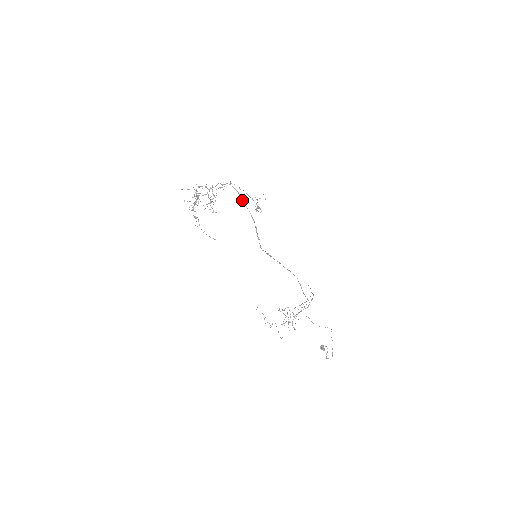
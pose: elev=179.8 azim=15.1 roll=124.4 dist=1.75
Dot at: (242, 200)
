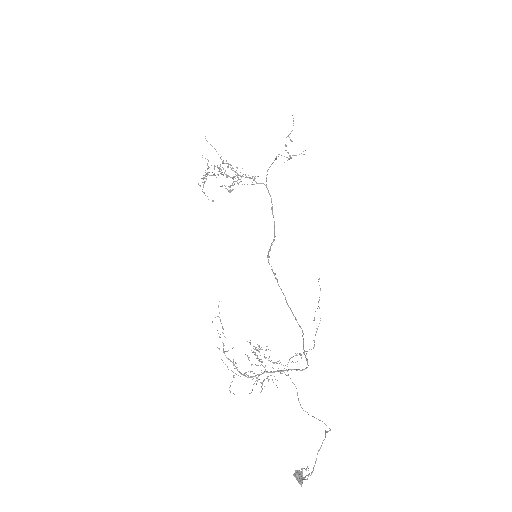
Dot at: (272, 208)
